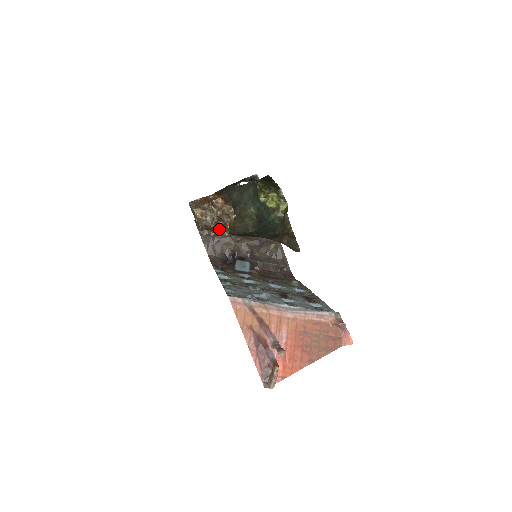
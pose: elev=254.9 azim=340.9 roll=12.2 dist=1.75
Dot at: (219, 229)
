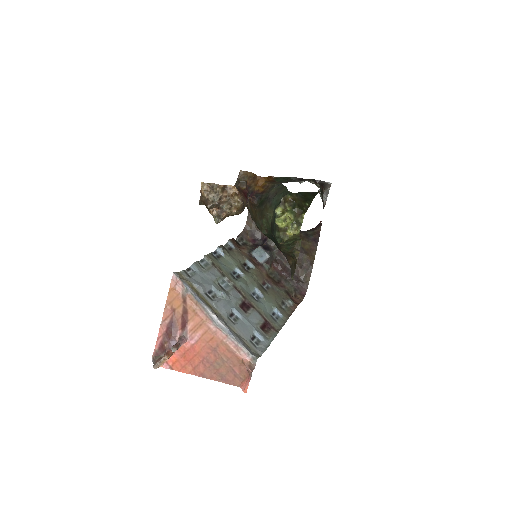
Dot at: (211, 213)
